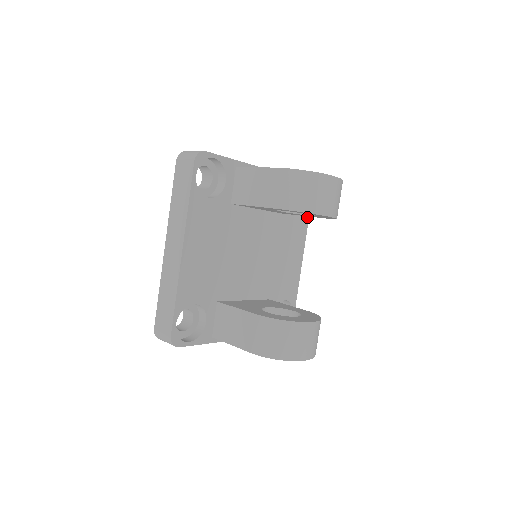
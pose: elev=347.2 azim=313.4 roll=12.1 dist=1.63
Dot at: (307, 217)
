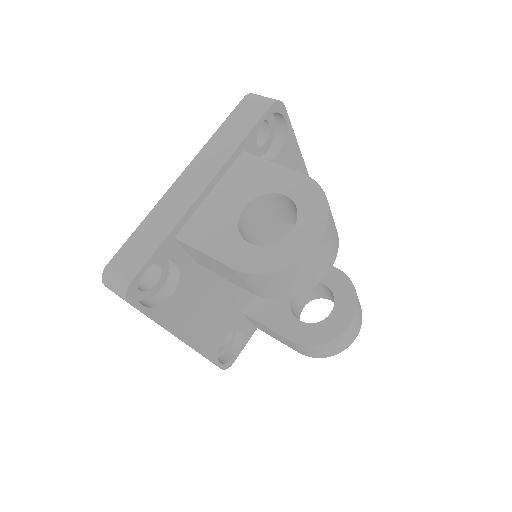
Dot at: (291, 136)
